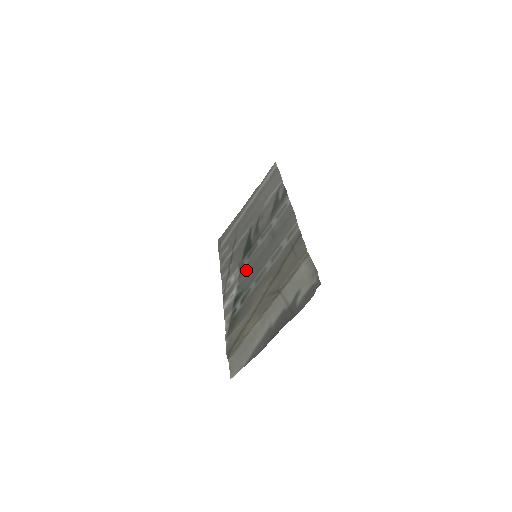
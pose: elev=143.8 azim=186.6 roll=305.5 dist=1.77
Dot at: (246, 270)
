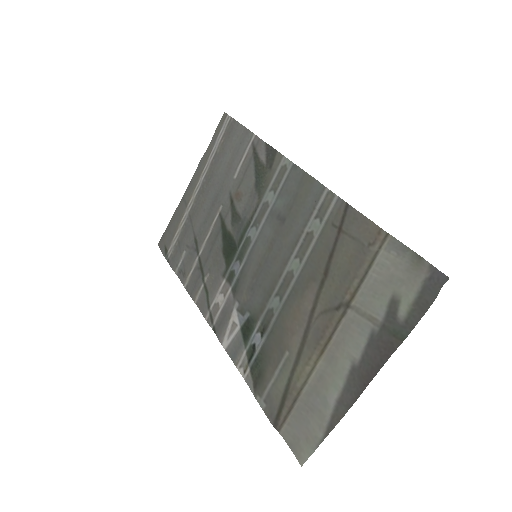
Dot at: (245, 281)
